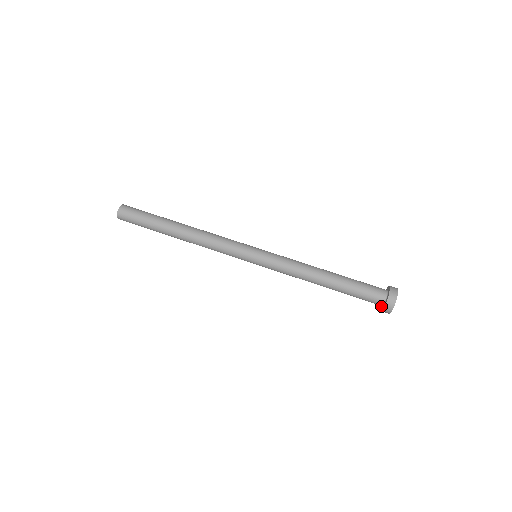
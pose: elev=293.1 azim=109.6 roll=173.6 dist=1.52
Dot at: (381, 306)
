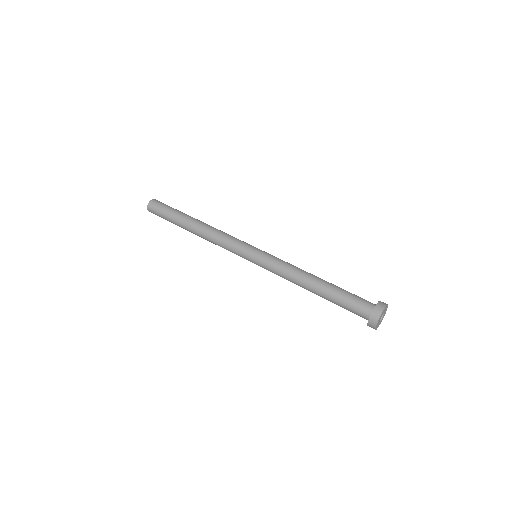
Dot at: occluded
